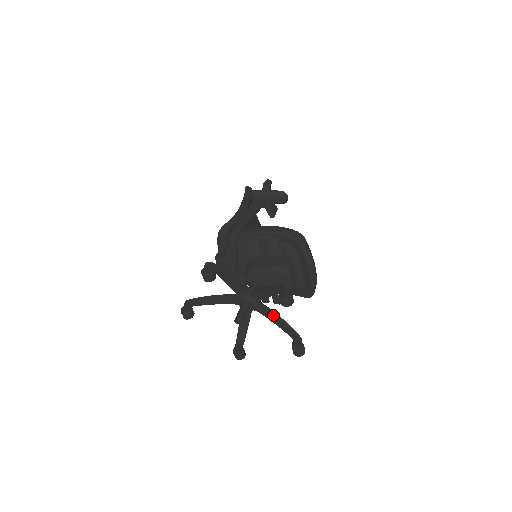
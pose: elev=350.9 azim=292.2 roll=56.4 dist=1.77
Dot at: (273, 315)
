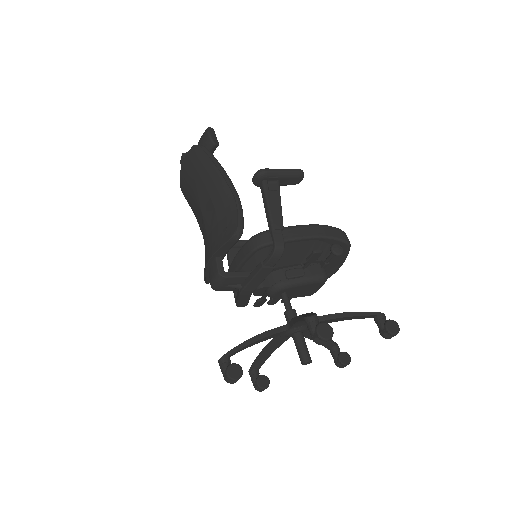
Dot at: occluded
